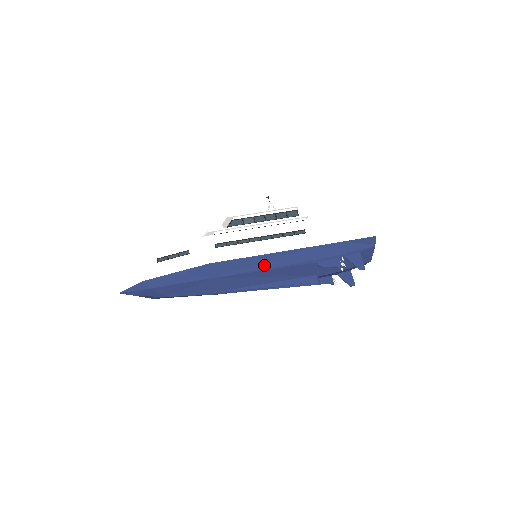
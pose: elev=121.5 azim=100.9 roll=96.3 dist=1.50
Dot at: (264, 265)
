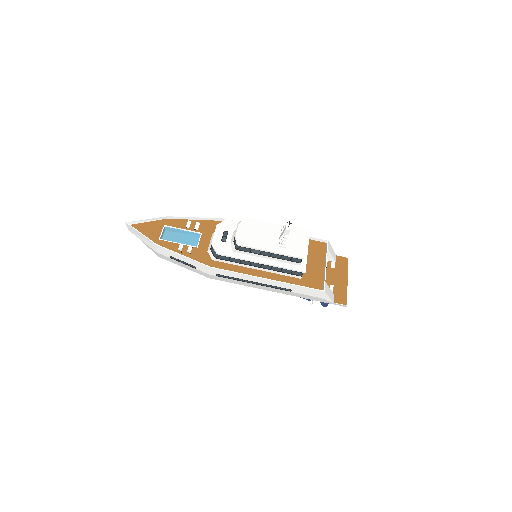
Dot at: occluded
